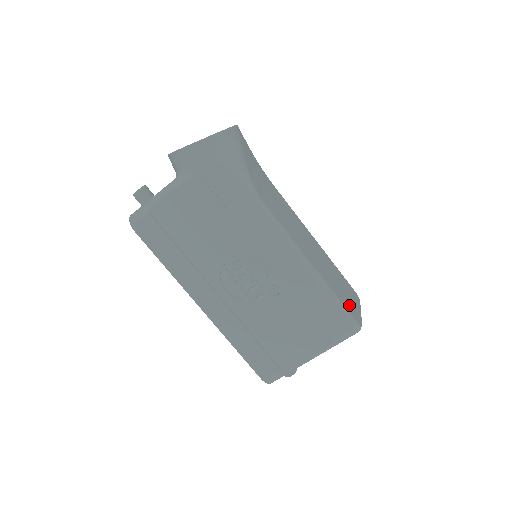
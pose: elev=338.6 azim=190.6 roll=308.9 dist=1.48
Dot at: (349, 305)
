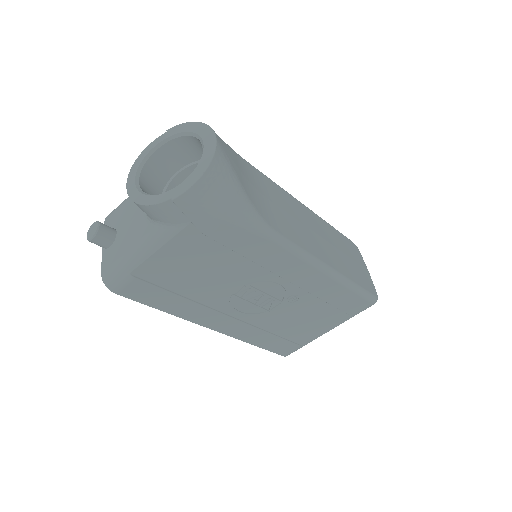
Dot at: (364, 279)
